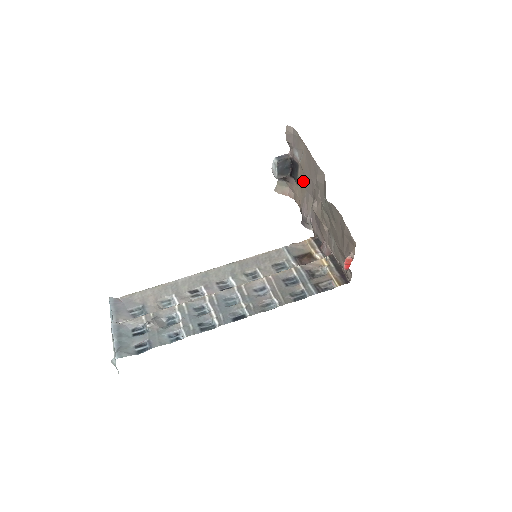
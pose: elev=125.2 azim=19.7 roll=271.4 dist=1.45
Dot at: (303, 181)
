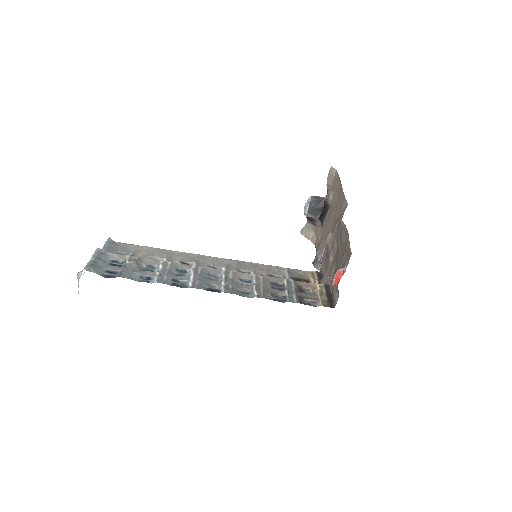
Dot at: (328, 221)
